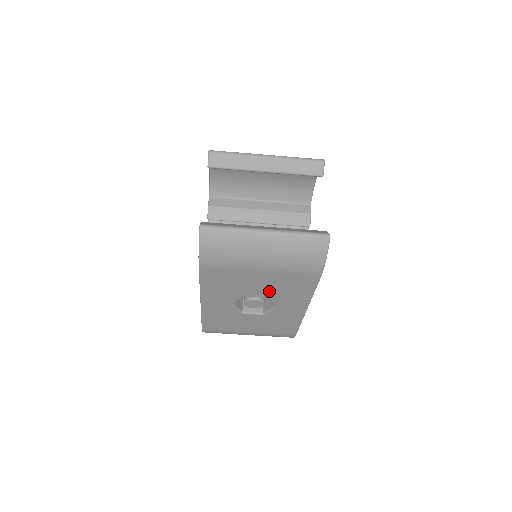
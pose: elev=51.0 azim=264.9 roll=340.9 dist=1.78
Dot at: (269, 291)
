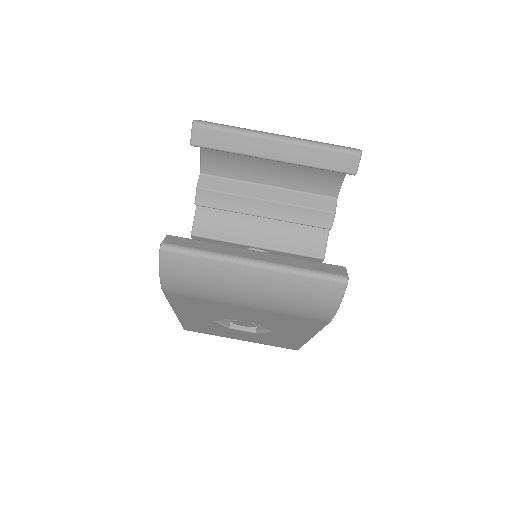
Dot at: (260, 321)
